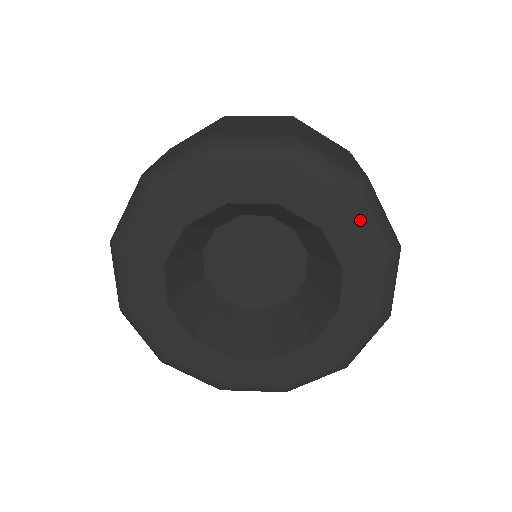
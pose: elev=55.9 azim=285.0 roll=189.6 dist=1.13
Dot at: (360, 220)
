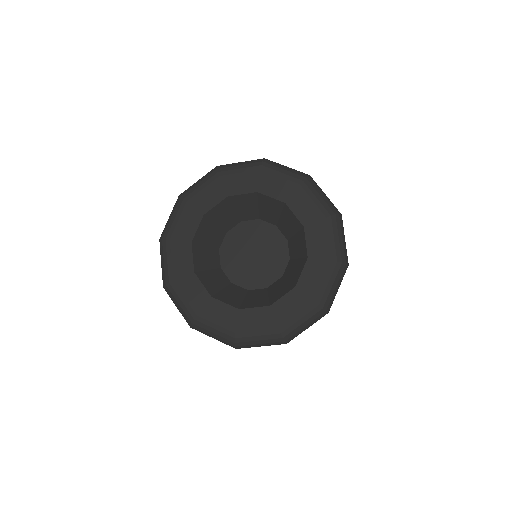
Dot at: (307, 194)
